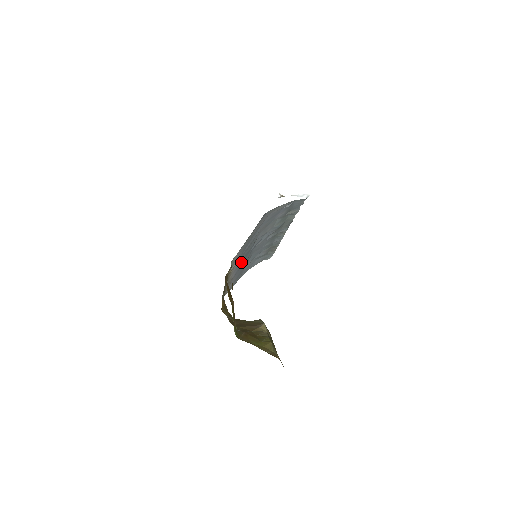
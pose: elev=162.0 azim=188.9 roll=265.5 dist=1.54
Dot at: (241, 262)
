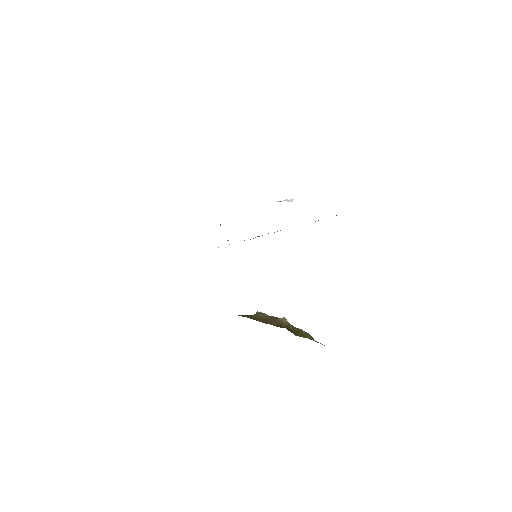
Dot at: occluded
